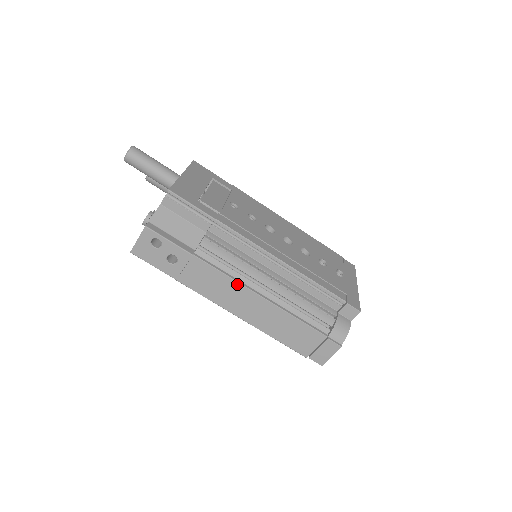
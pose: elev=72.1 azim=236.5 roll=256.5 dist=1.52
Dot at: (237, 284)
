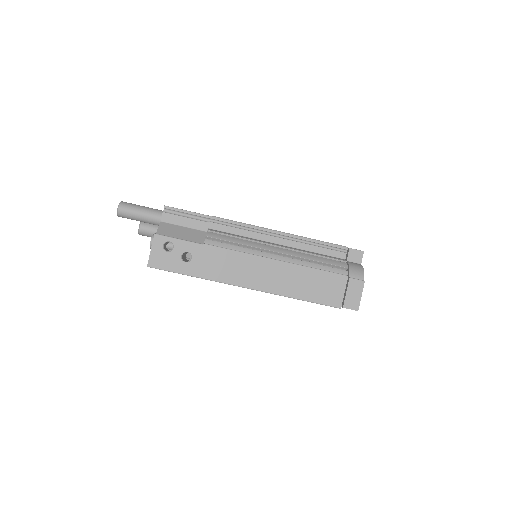
Dot at: (251, 256)
